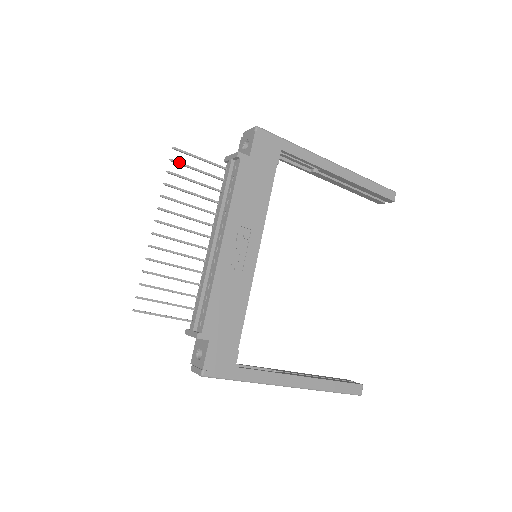
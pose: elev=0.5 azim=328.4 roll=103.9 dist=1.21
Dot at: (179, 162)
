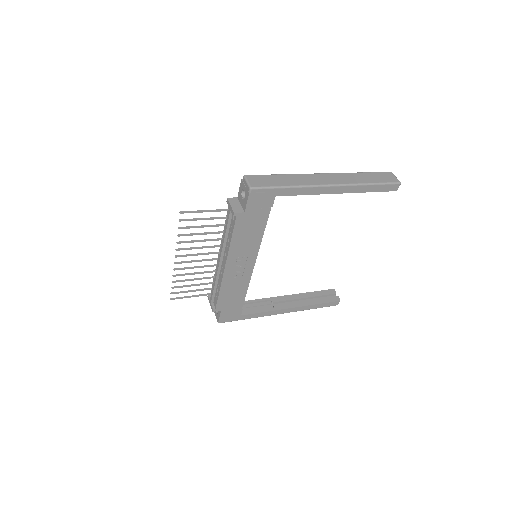
Dot at: (187, 220)
